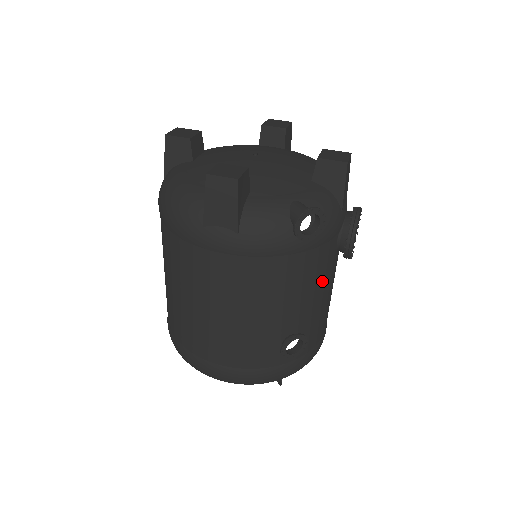
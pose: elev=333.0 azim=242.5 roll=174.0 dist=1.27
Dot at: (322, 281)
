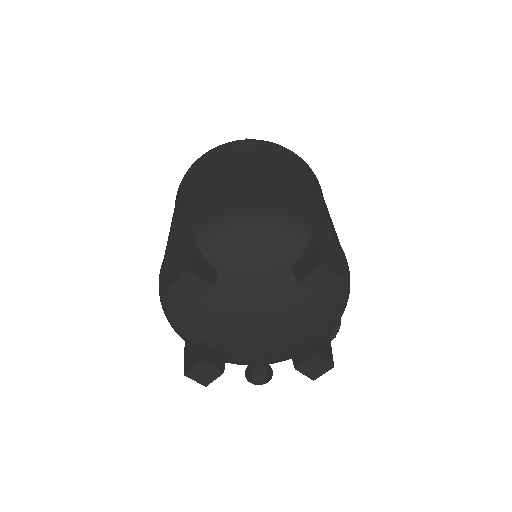
Dot at: occluded
